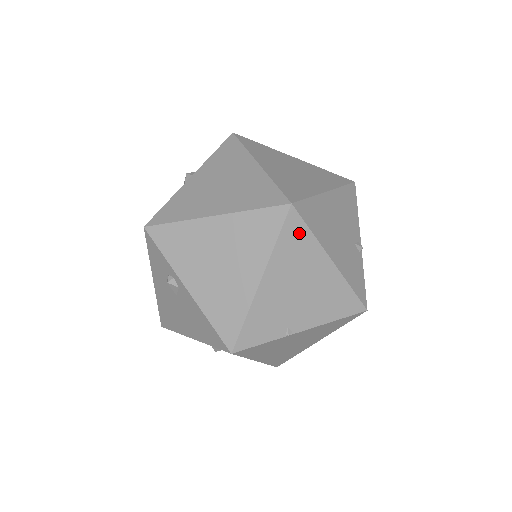
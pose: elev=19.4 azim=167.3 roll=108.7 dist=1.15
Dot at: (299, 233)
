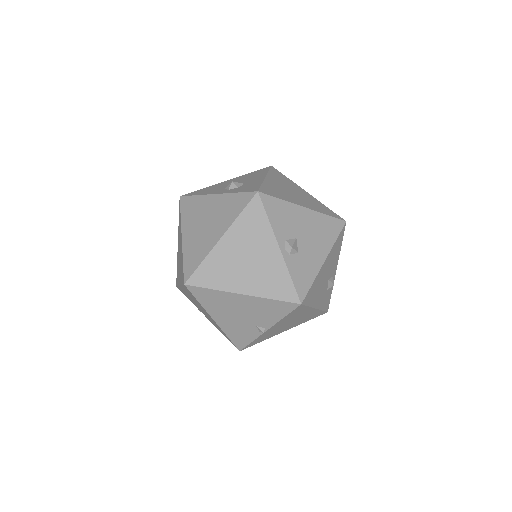
Dot at: (192, 295)
